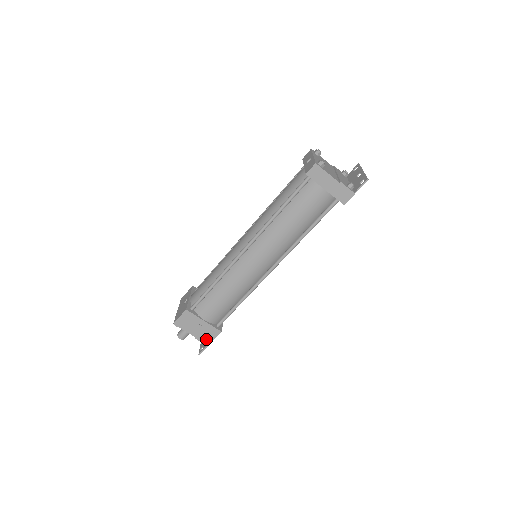
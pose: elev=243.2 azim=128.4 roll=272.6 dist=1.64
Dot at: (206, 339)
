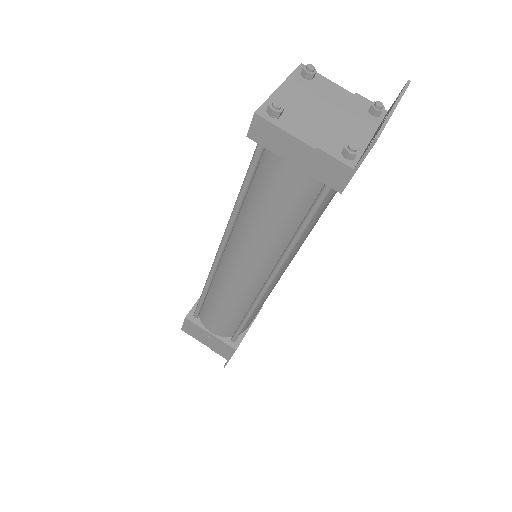
Dot at: (223, 353)
